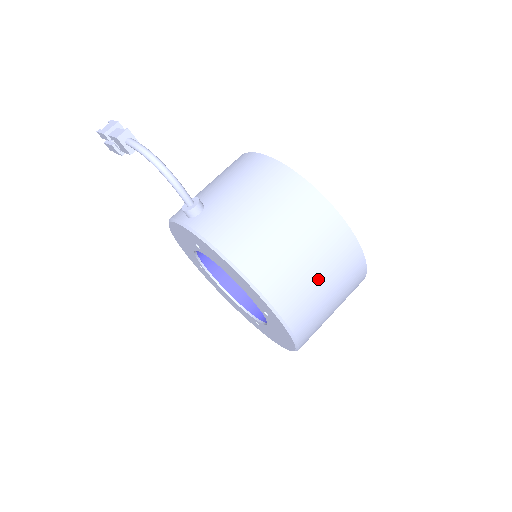
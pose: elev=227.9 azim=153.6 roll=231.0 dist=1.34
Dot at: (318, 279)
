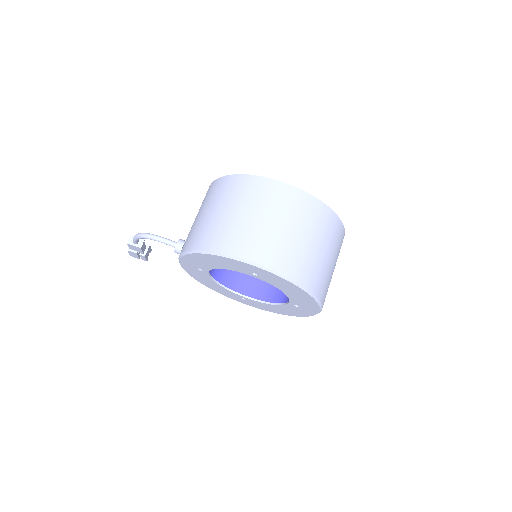
Dot at: (263, 222)
